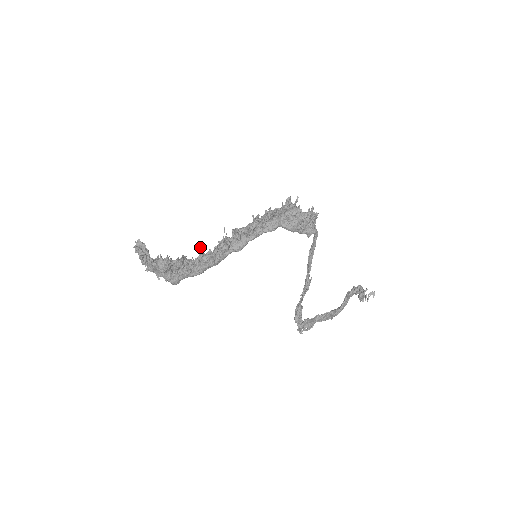
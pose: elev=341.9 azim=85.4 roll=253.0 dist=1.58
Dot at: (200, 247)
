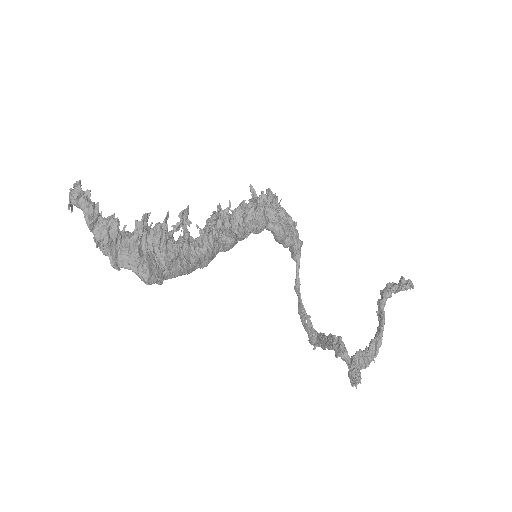
Dot at: (188, 213)
